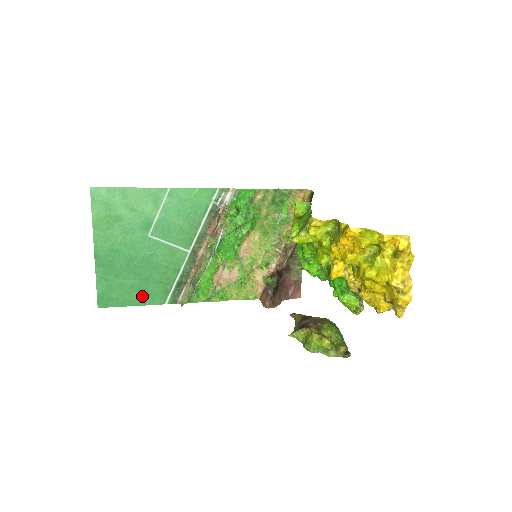
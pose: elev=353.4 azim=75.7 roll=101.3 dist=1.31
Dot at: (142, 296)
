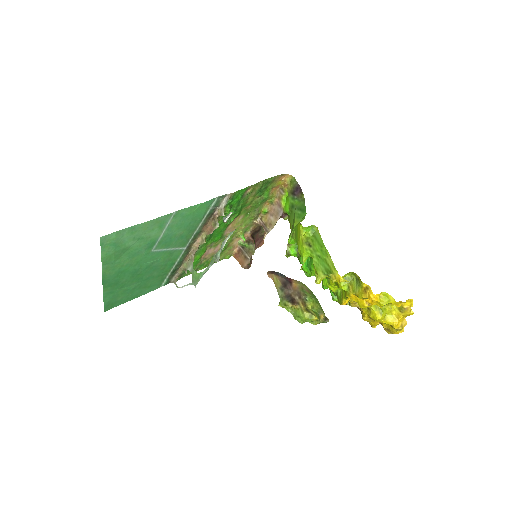
Dot at: (142, 290)
